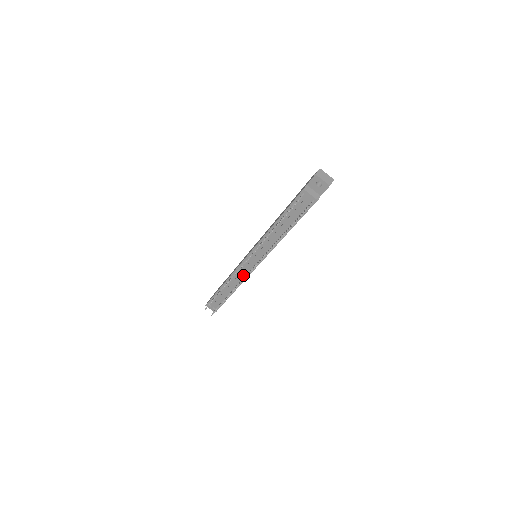
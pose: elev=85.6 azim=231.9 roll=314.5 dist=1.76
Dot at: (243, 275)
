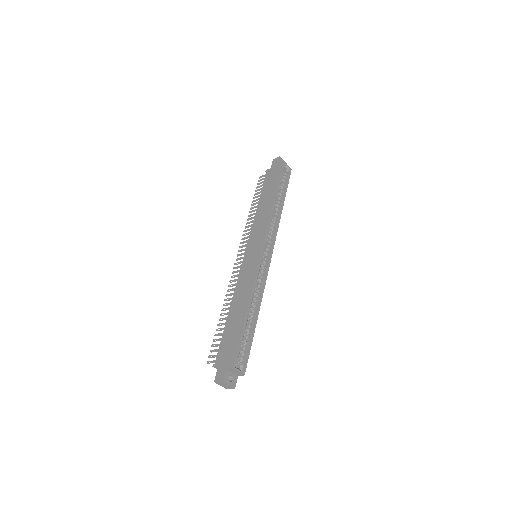
Dot at: occluded
